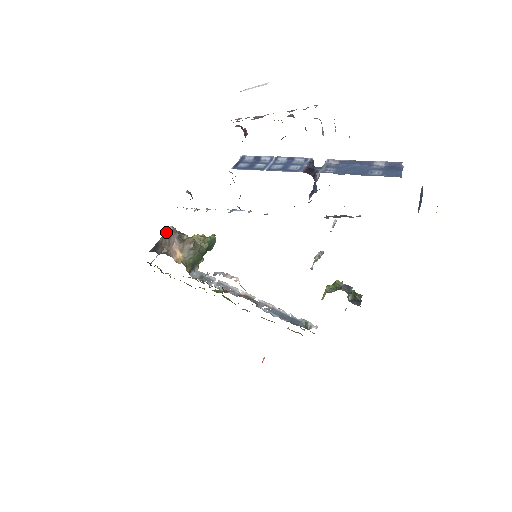
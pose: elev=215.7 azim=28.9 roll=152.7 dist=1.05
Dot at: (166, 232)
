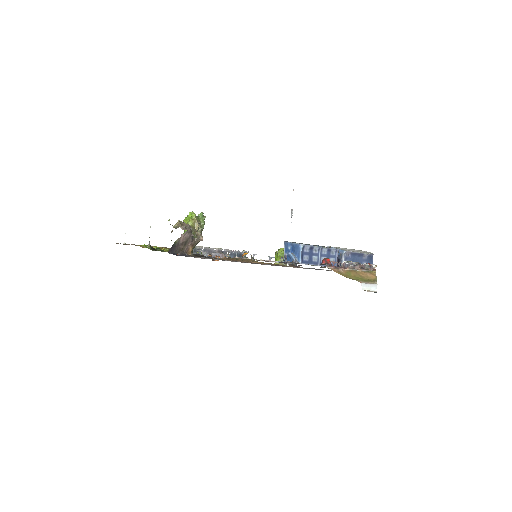
Dot at: (182, 235)
